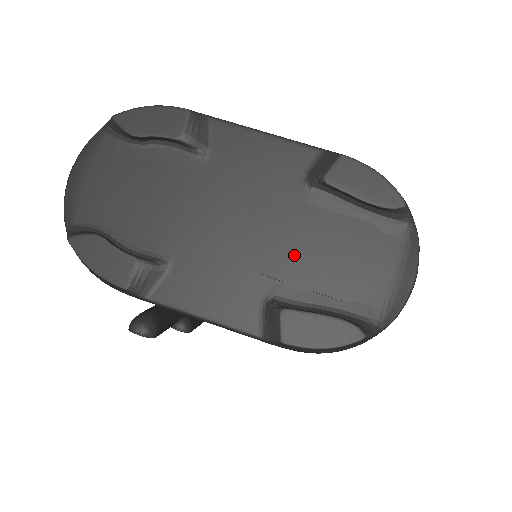
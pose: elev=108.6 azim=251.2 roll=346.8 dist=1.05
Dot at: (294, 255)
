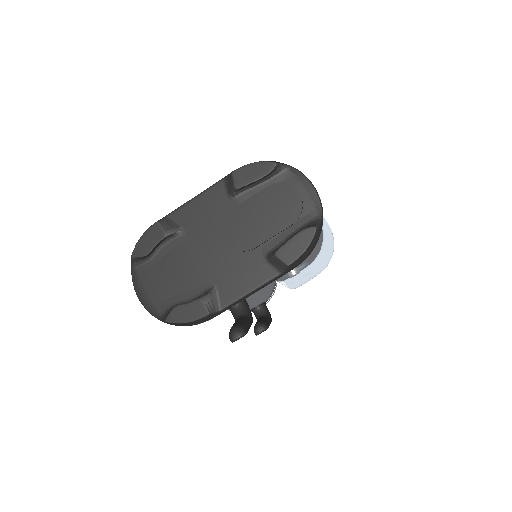
Dot at: (256, 229)
